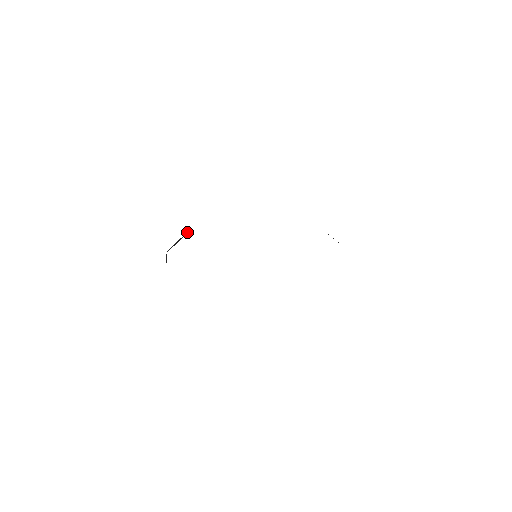
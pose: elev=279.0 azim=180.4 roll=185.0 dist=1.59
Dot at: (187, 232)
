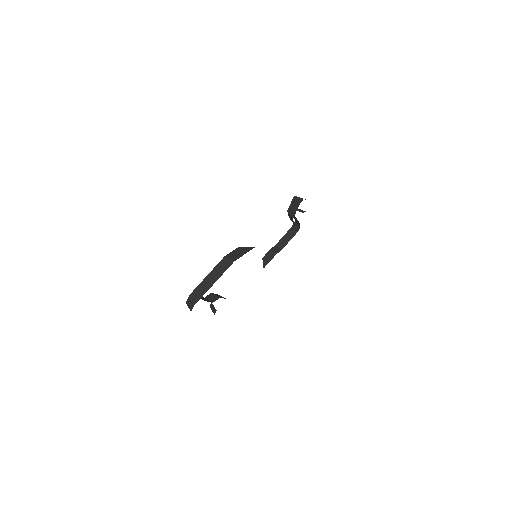
Dot at: occluded
